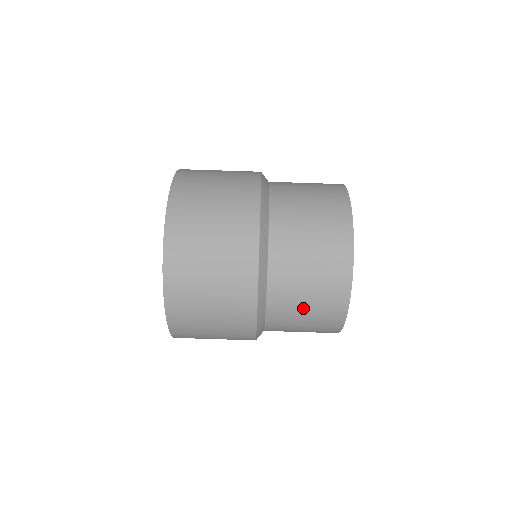
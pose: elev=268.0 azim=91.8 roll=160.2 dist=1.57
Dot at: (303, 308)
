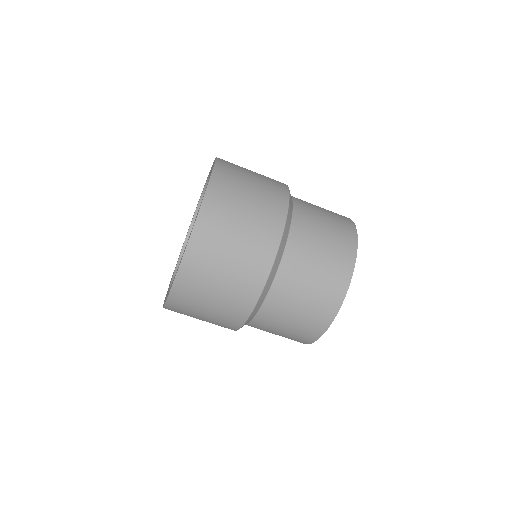
Dot at: (289, 320)
